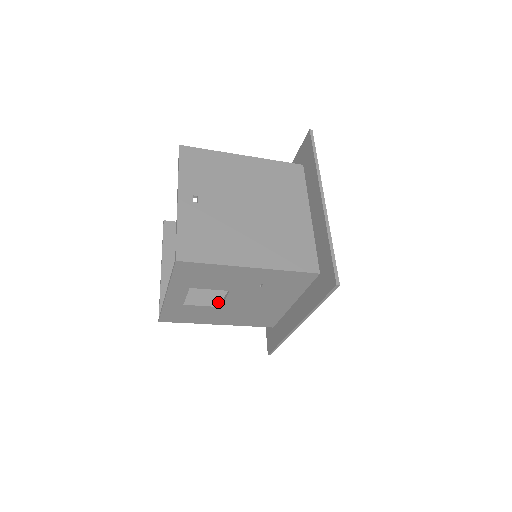
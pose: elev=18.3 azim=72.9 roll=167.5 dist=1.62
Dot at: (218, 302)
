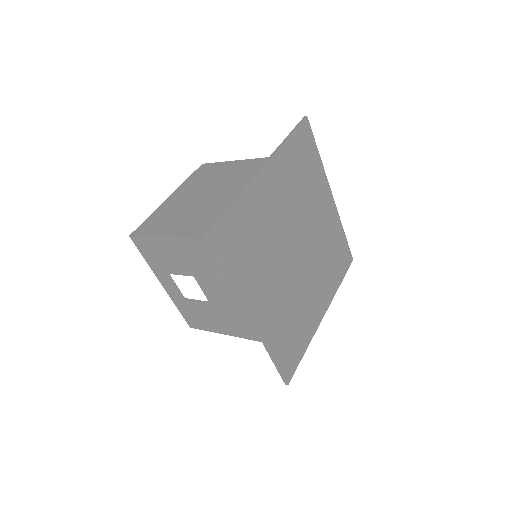
Dot at: occluded
